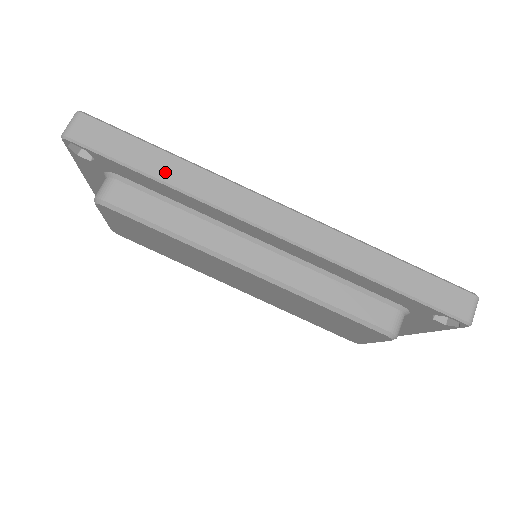
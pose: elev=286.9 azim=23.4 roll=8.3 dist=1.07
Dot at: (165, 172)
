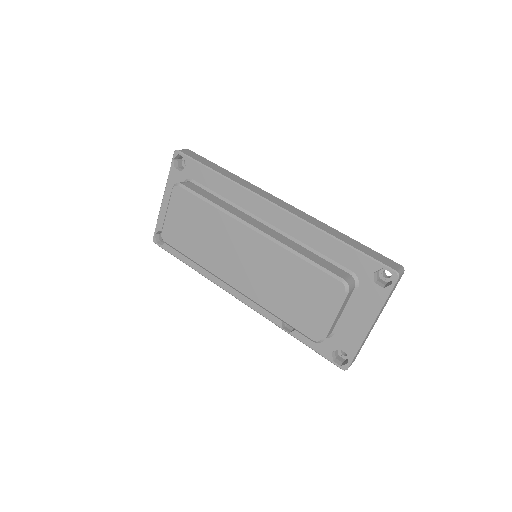
Dot at: (224, 173)
